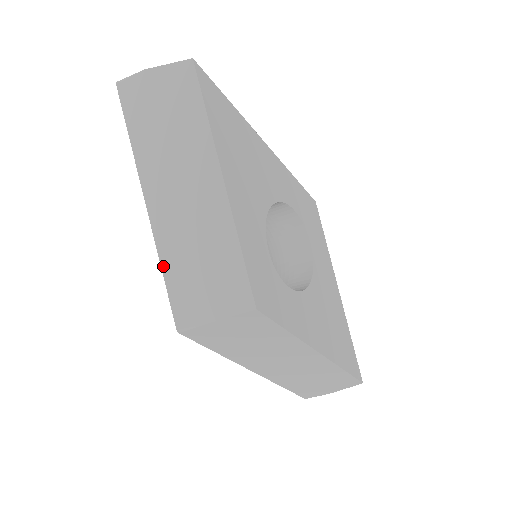
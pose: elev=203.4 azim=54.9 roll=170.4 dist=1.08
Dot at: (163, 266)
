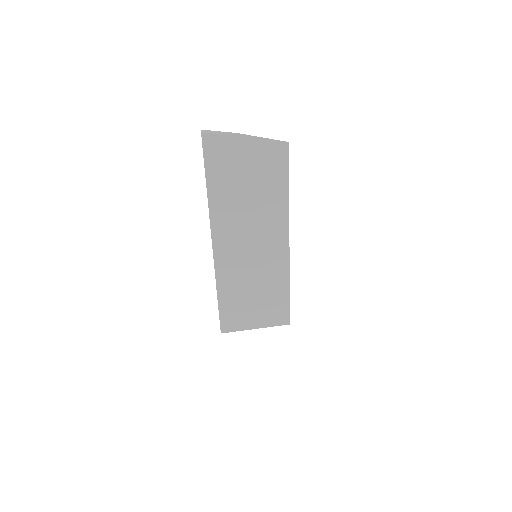
Dot at: (219, 290)
